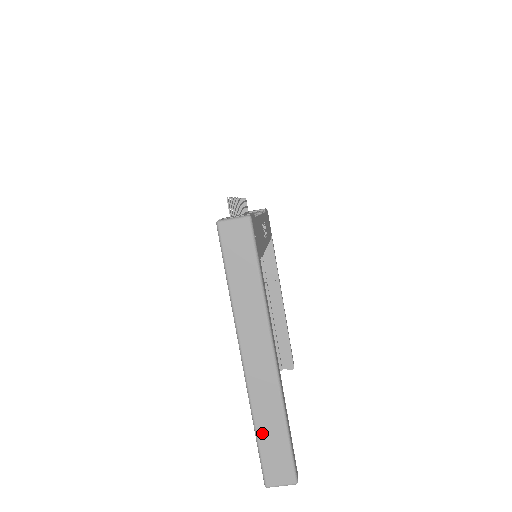
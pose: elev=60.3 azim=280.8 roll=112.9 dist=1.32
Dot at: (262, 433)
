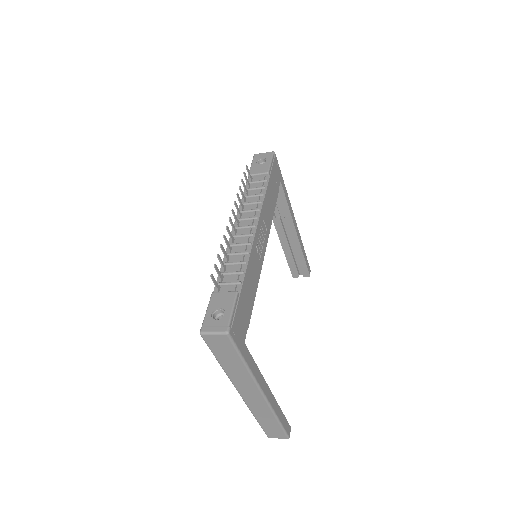
Dot at: (261, 421)
